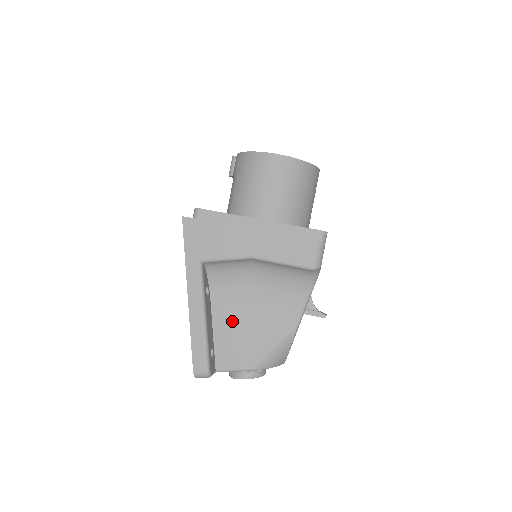
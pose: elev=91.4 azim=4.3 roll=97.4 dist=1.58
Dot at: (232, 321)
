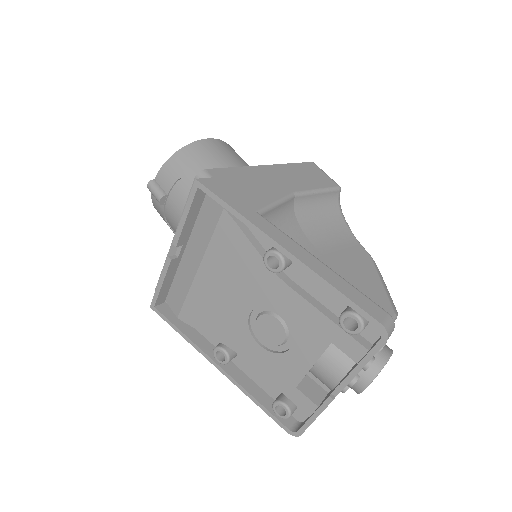
Dot at: occluded
